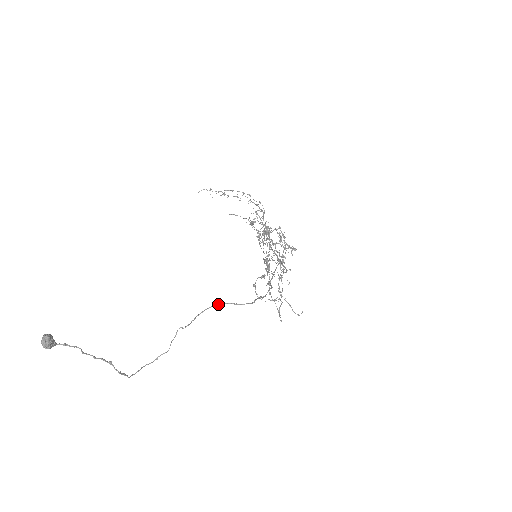
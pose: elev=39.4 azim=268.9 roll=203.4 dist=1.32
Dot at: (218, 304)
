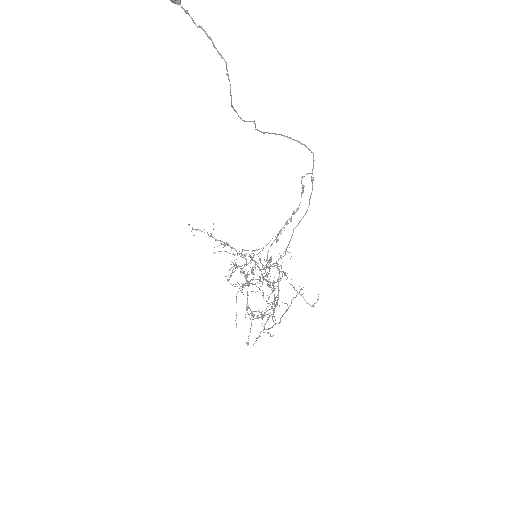
Dot at: (290, 137)
